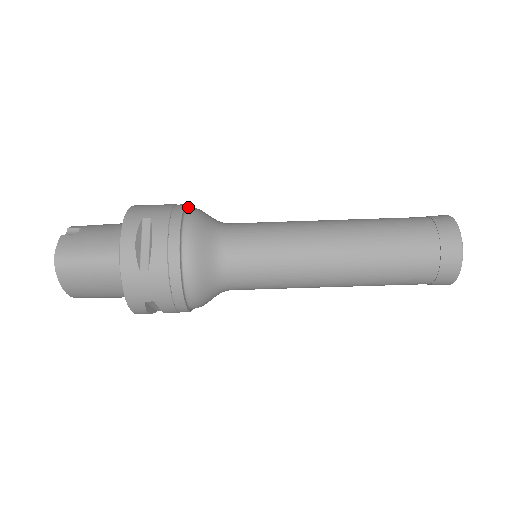
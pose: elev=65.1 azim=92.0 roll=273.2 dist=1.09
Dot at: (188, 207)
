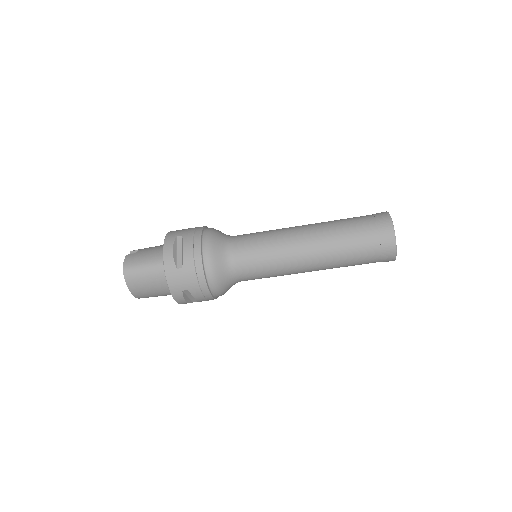
Dot at: occluded
